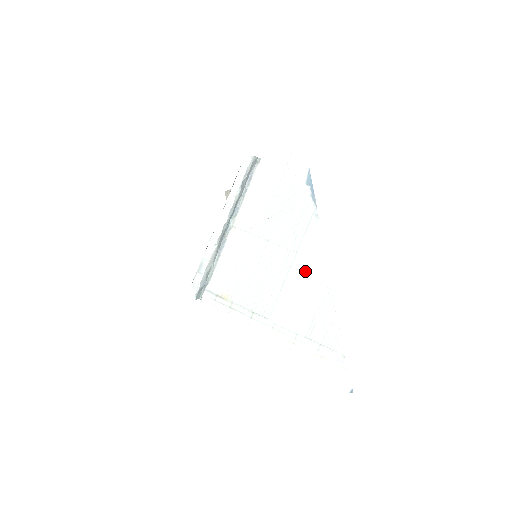
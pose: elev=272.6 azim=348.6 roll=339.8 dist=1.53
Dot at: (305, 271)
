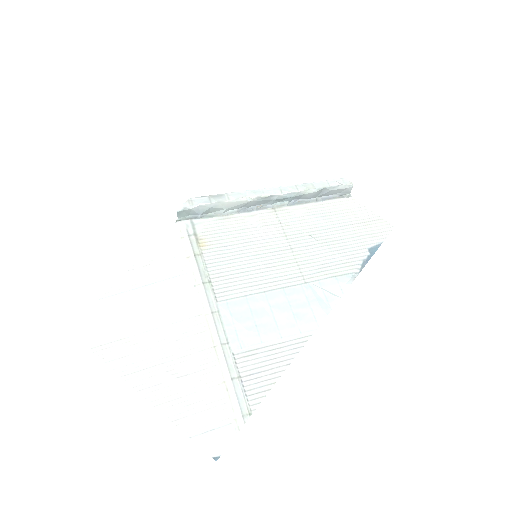
Dot at: (297, 303)
